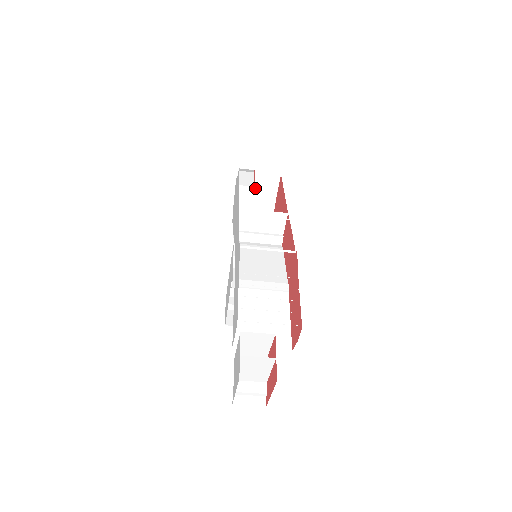
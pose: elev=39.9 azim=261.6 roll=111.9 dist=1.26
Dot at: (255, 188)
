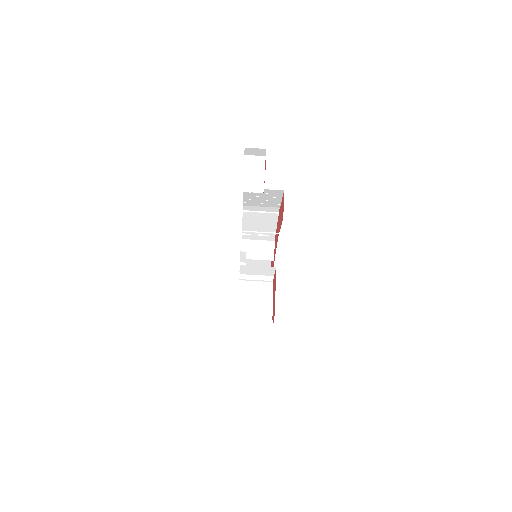
Dot at: occluded
